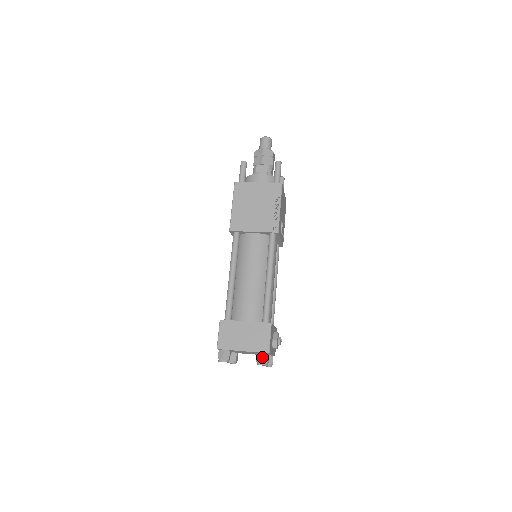
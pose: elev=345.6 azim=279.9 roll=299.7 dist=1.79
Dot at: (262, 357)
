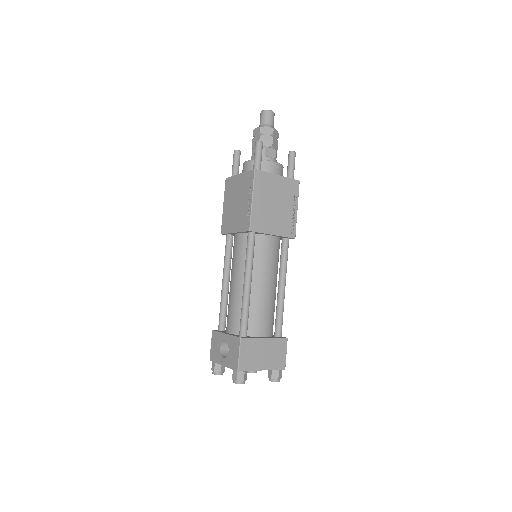
Dot at: (279, 374)
